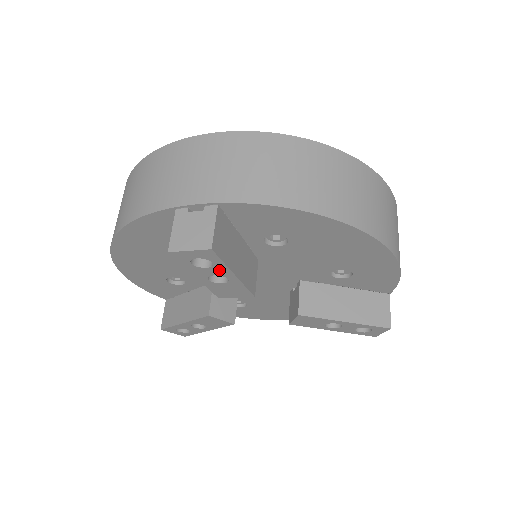
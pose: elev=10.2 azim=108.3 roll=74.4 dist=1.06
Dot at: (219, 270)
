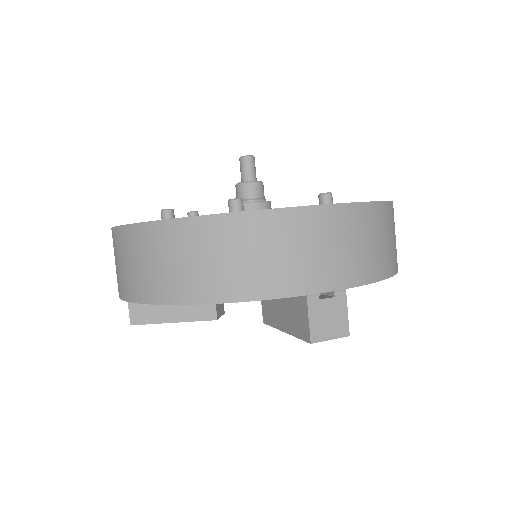
Dot at: occluded
